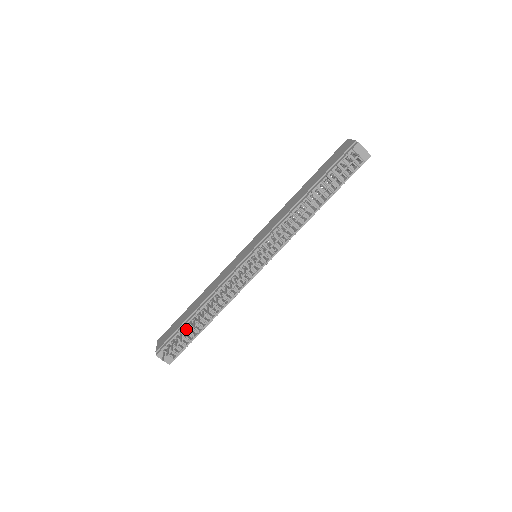
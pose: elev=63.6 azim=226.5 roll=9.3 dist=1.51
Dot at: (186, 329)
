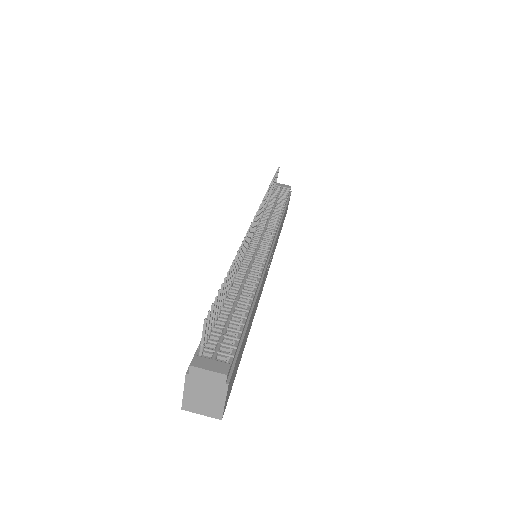
Dot at: (219, 305)
